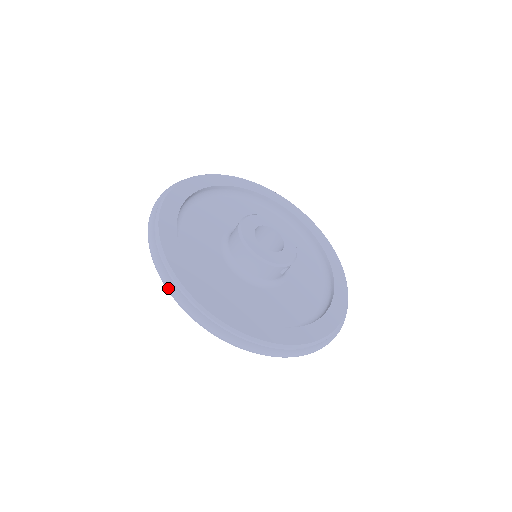
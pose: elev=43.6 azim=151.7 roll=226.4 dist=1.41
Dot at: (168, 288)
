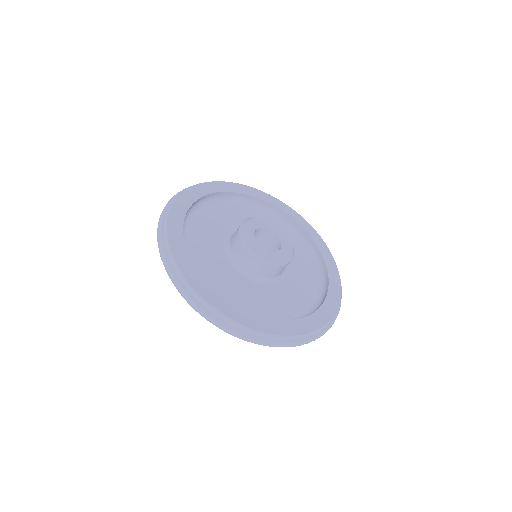
Dot at: (243, 338)
